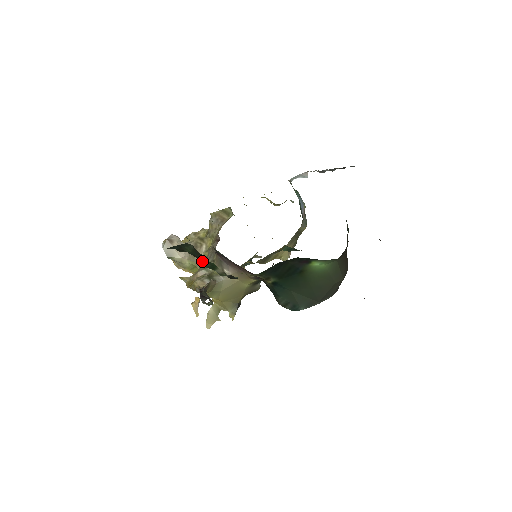
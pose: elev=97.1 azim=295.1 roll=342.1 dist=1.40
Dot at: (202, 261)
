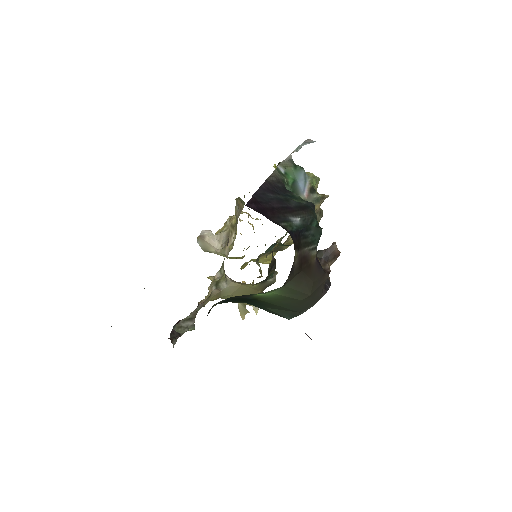
Dot at: occluded
